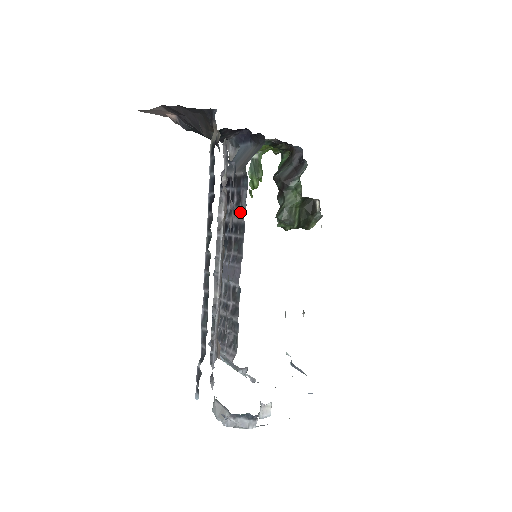
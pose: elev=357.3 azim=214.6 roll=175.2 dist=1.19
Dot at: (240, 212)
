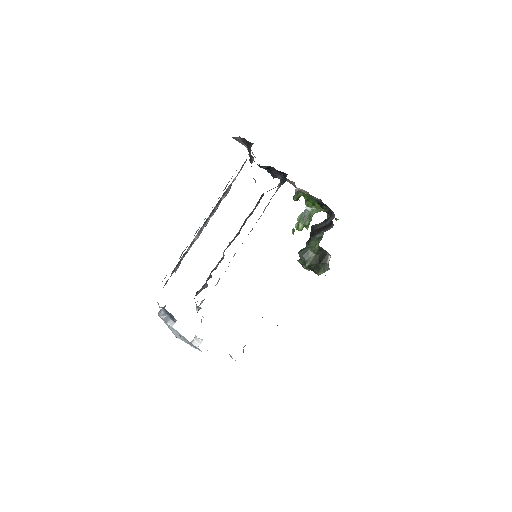
Dot at: (250, 215)
